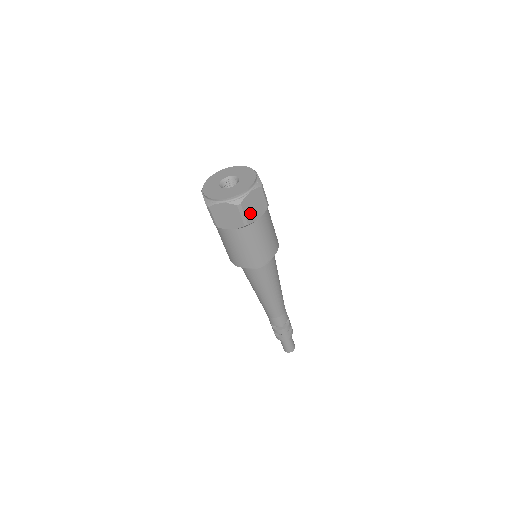
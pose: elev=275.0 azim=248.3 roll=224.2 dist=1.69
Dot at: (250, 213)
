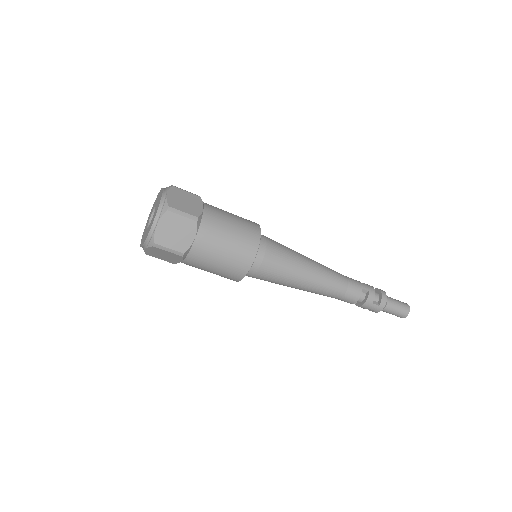
Dot at: (176, 242)
